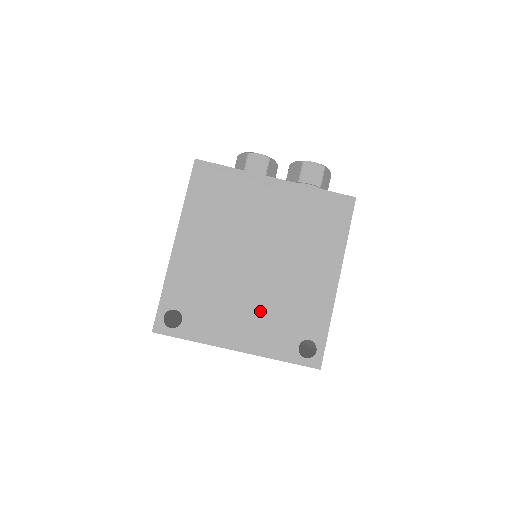
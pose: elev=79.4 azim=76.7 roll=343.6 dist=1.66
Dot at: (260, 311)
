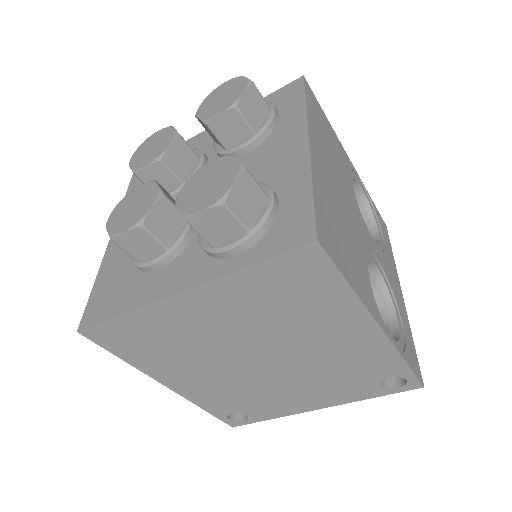
Dot at: (310, 384)
